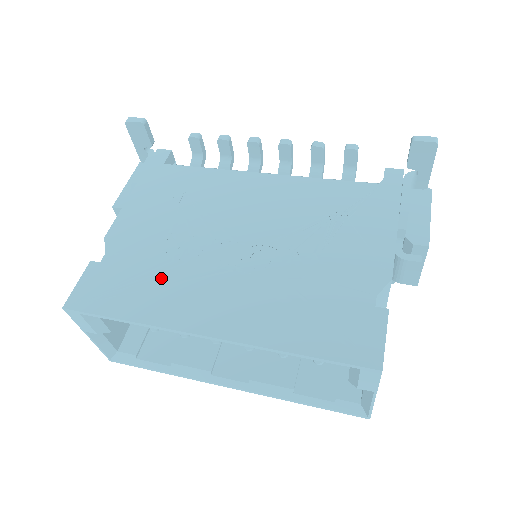
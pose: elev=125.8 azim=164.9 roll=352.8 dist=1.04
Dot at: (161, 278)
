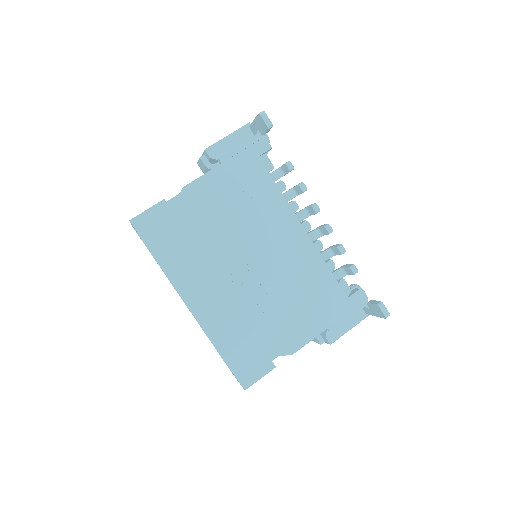
Dot at: (193, 250)
